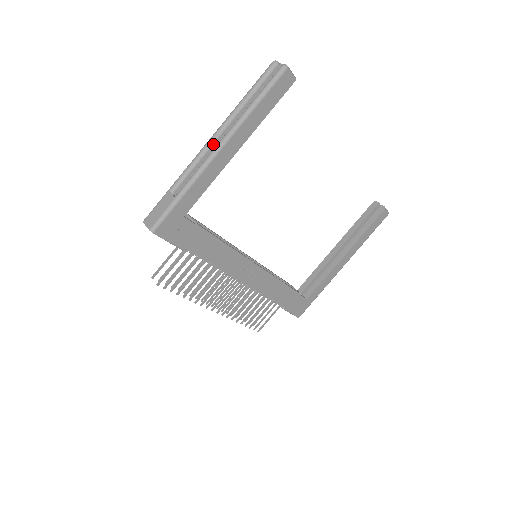
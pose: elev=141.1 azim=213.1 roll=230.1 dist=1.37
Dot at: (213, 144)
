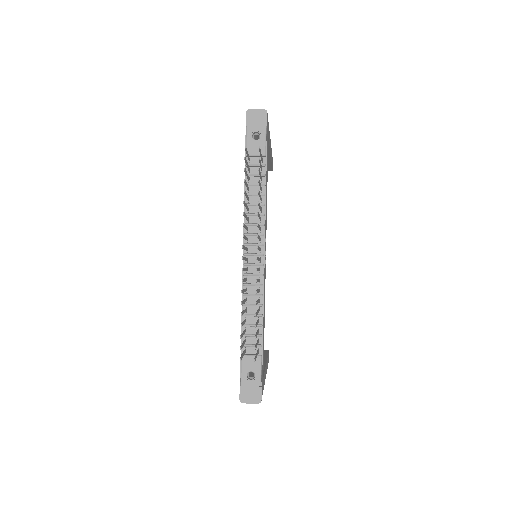
Dot at: occluded
